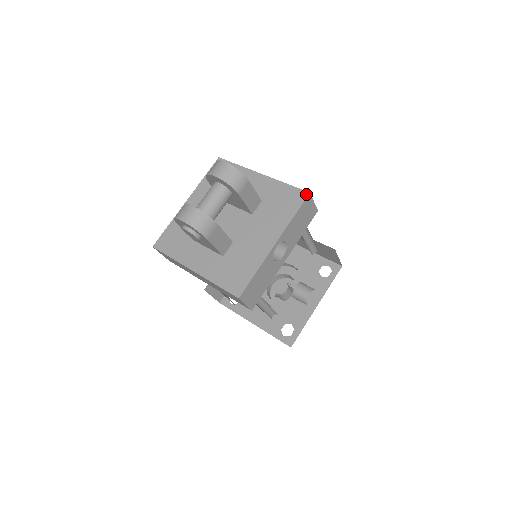
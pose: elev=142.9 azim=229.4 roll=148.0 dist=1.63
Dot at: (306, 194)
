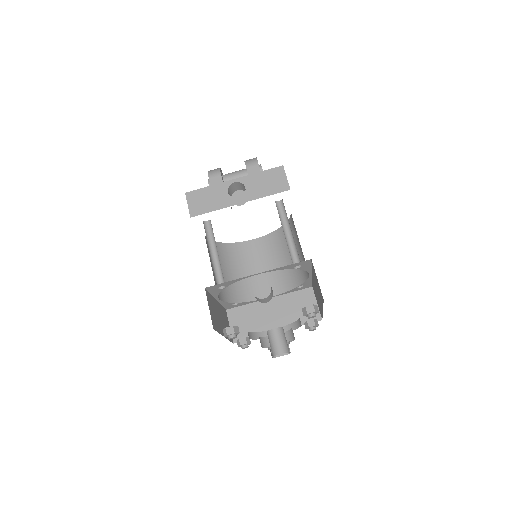
Dot at: (281, 167)
